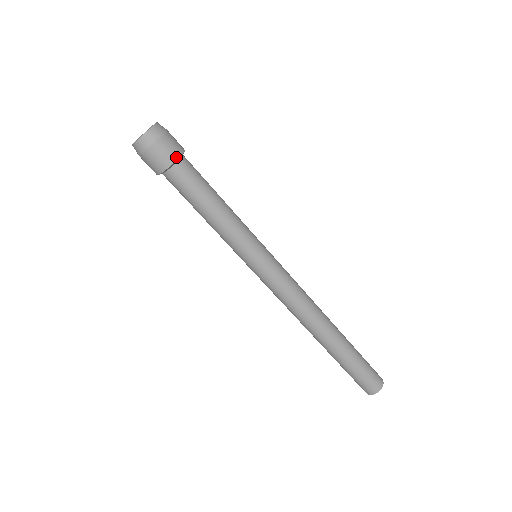
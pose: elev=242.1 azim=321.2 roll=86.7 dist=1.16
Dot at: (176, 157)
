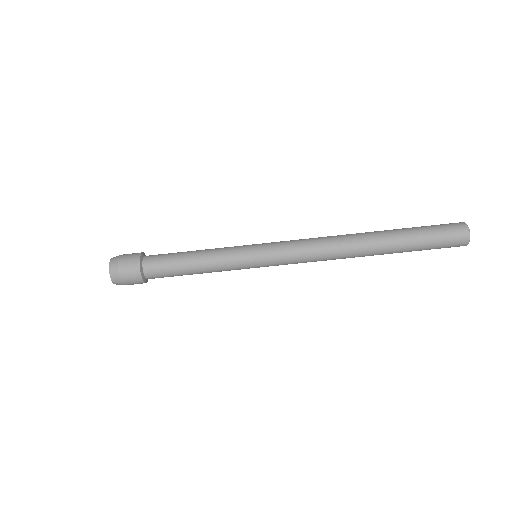
Dot at: (138, 265)
